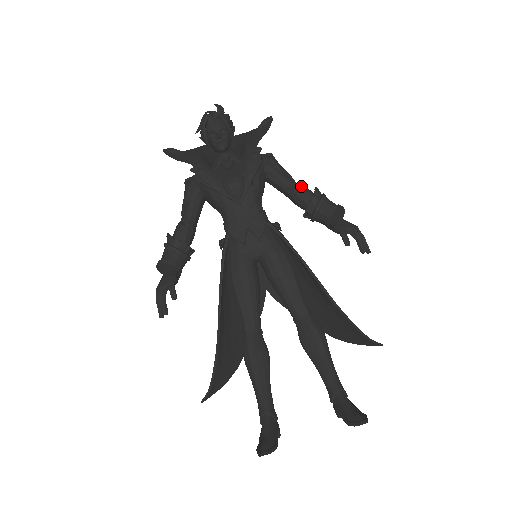
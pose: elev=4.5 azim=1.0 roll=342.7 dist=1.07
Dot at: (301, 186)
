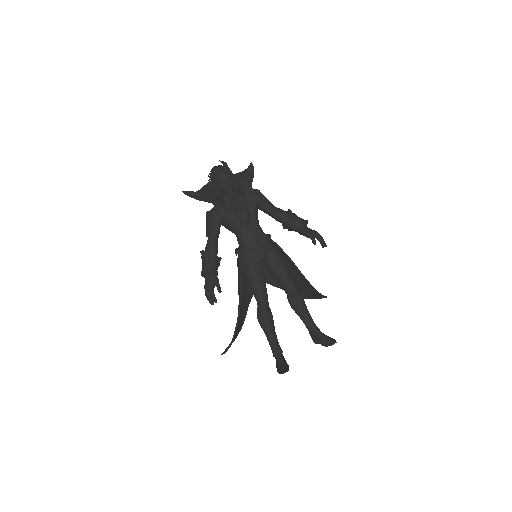
Dot at: (280, 210)
